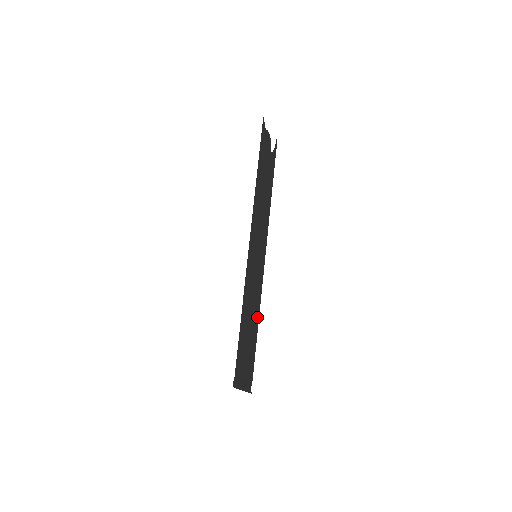
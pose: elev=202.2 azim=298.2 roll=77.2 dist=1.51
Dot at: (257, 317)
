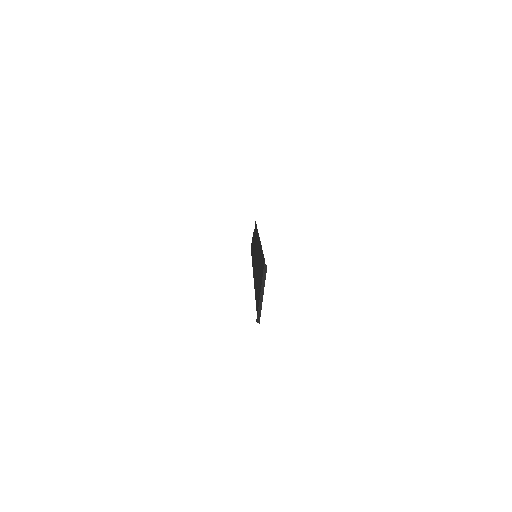
Dot at: (260, 249)
